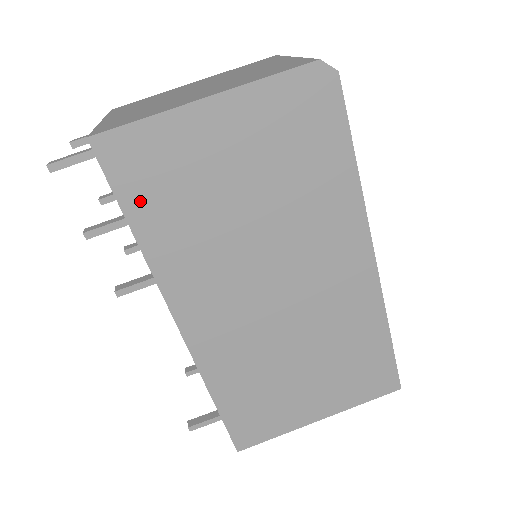
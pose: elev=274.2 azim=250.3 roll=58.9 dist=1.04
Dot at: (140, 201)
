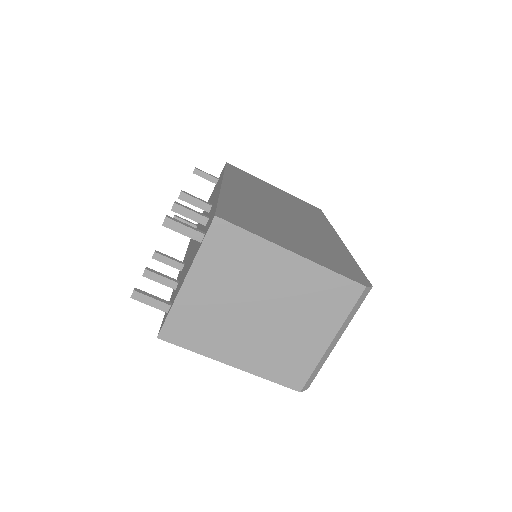
Dot at: occluded
